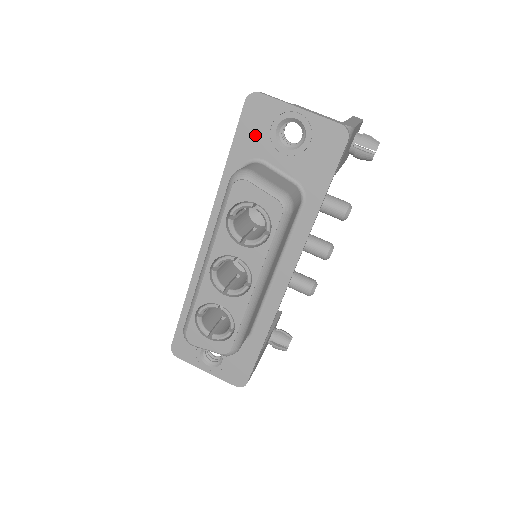
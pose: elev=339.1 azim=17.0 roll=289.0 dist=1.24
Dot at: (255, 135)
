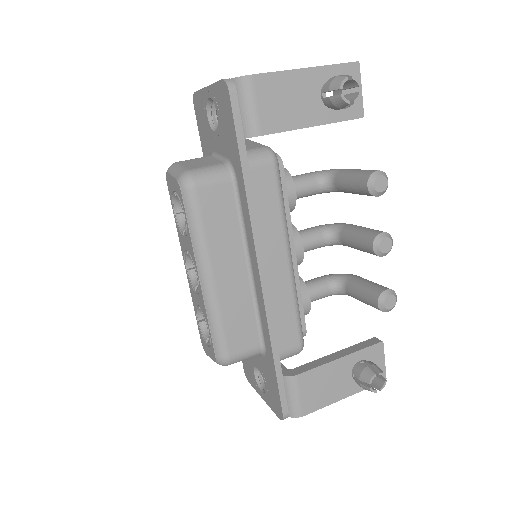
Dot at: (204, 132)
